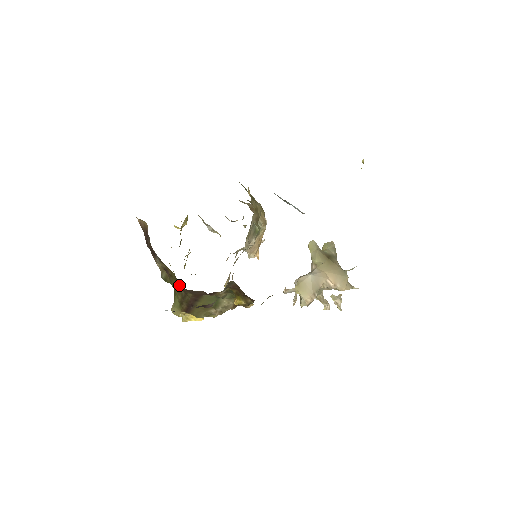
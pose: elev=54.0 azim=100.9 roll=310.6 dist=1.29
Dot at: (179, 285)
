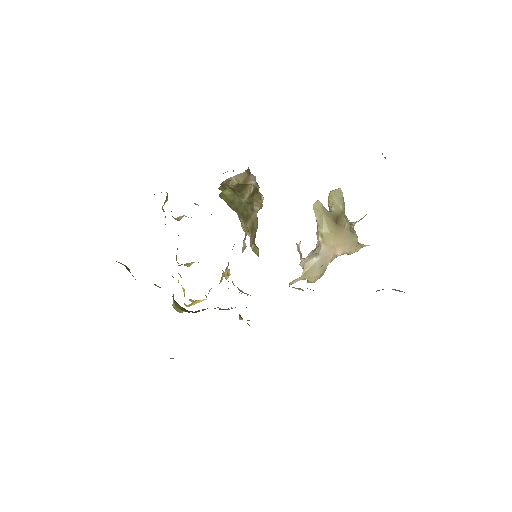
Dot at: occluded
